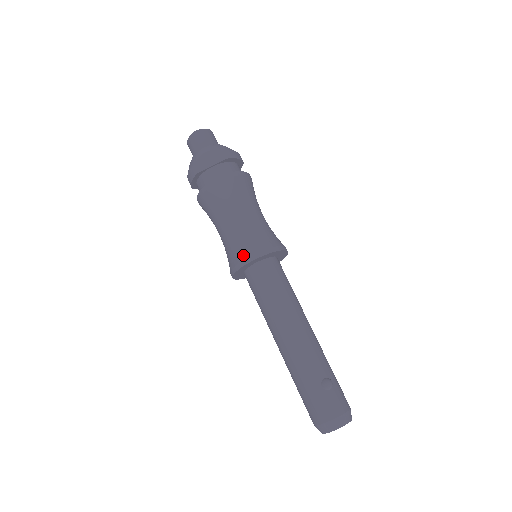
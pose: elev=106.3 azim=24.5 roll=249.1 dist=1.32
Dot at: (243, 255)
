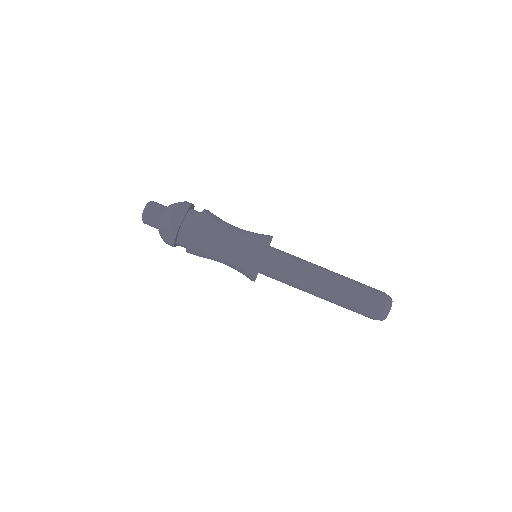
Dot at: (257, 254)
